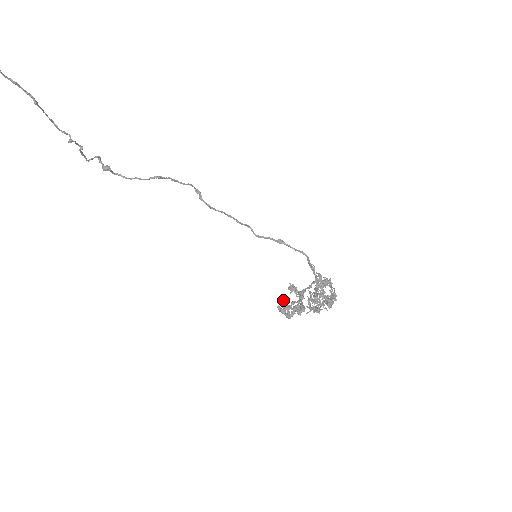
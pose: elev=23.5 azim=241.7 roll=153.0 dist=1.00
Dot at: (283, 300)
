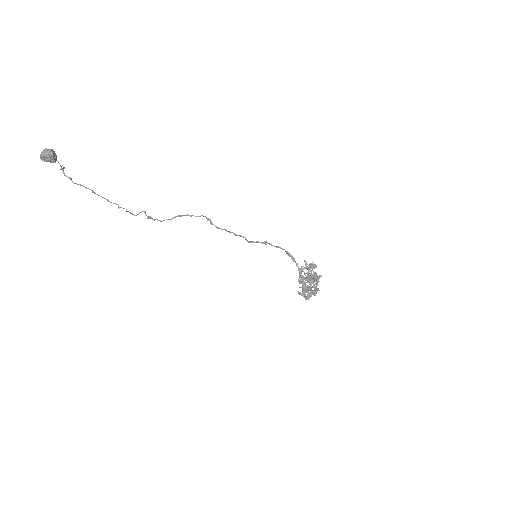
Dot at: occluded
